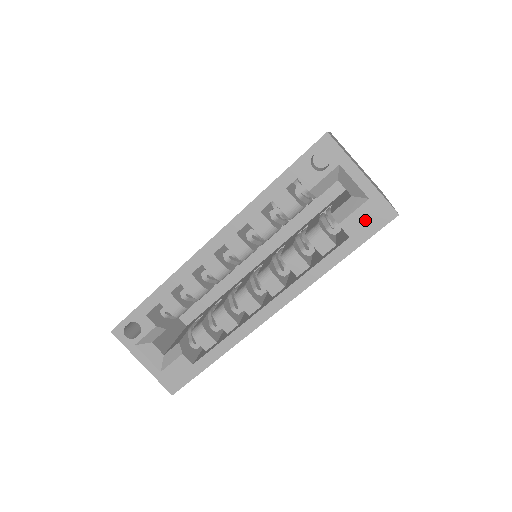
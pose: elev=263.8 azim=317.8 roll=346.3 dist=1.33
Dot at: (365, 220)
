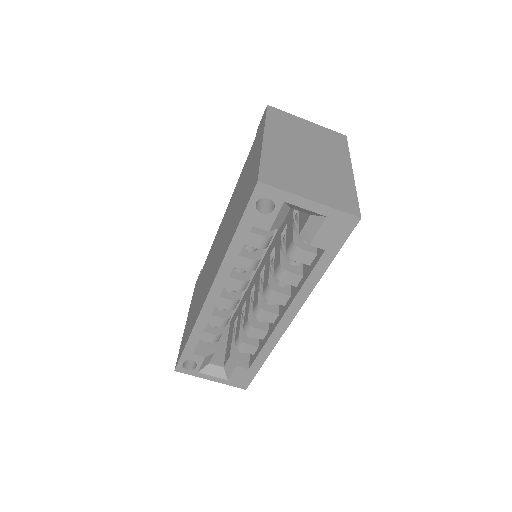
Dot at: (332, 233)
